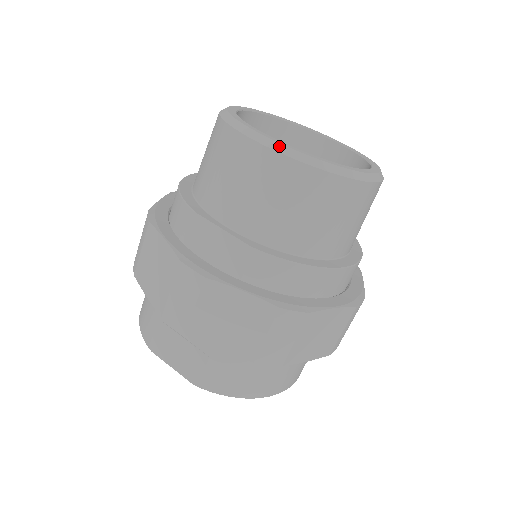
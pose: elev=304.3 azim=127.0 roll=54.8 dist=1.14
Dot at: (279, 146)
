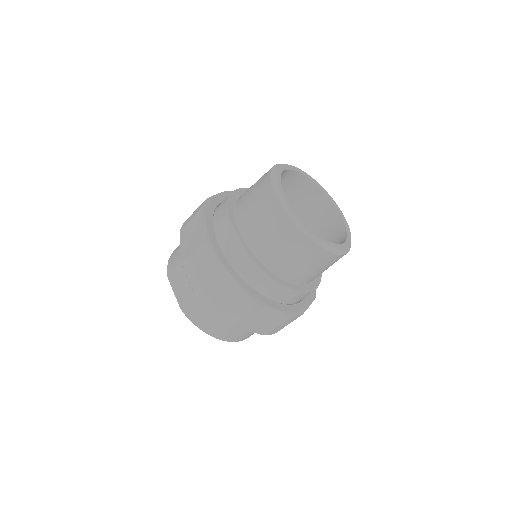
Dot at: (288, 208)
